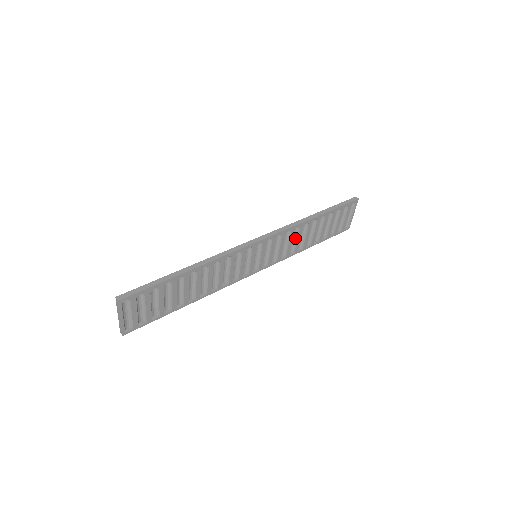
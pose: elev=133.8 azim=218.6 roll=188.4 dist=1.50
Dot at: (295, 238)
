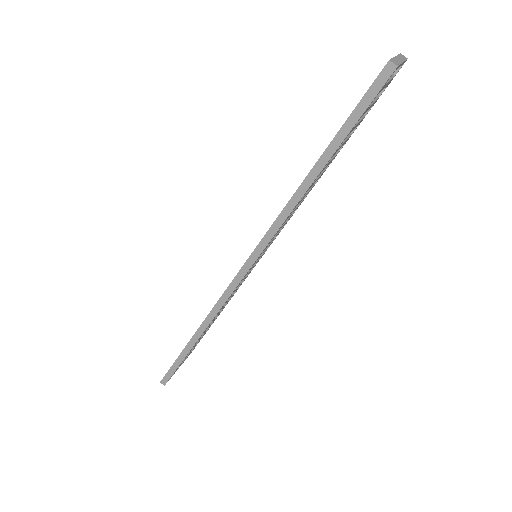
Dot at: occluded
